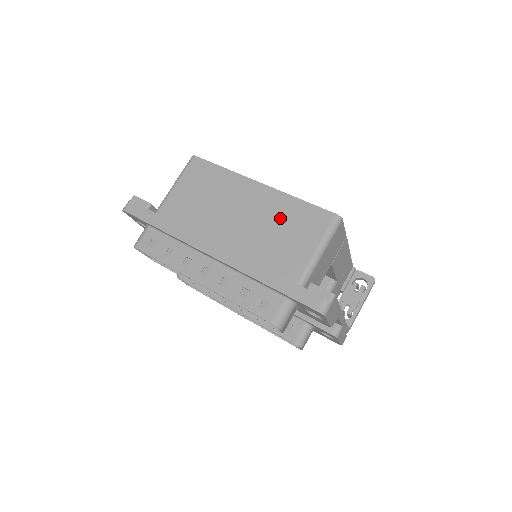
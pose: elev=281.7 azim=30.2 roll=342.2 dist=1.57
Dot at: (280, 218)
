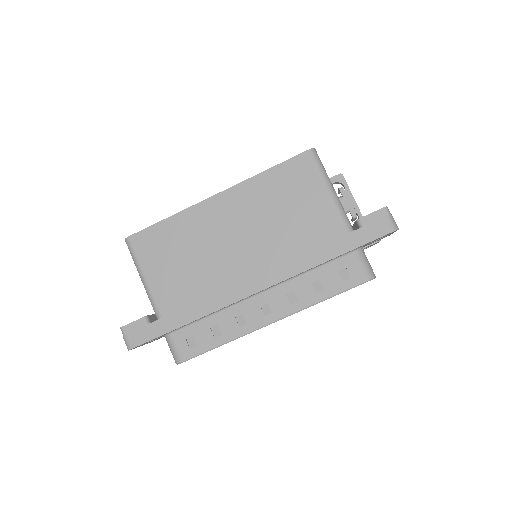
Dot at: (269, 202)
